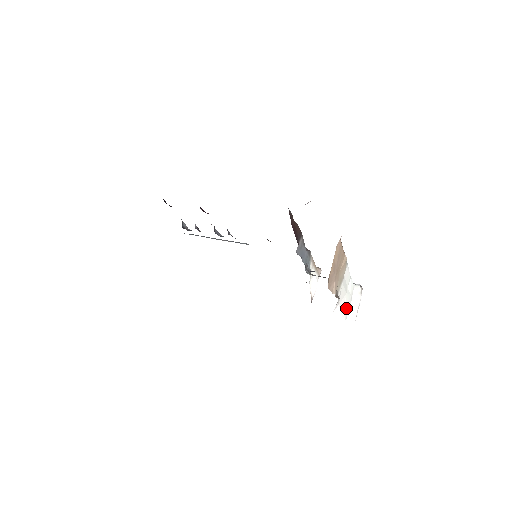
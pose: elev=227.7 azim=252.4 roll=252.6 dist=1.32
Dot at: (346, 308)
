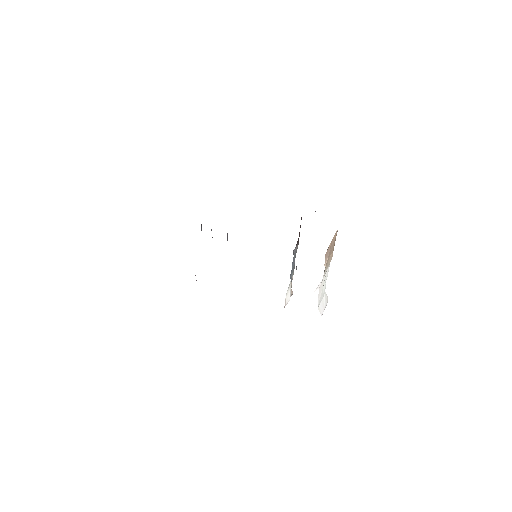
Dot at: (320, 299)
